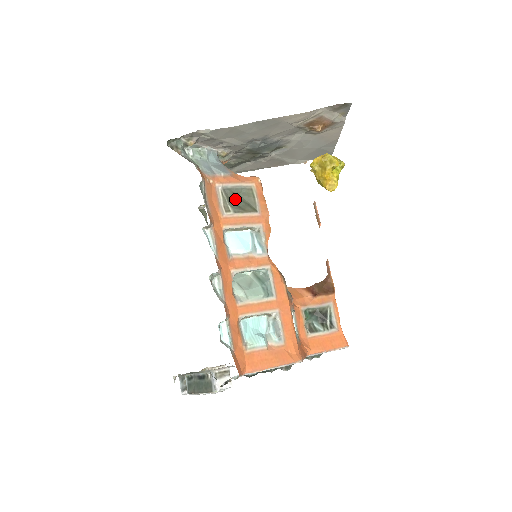
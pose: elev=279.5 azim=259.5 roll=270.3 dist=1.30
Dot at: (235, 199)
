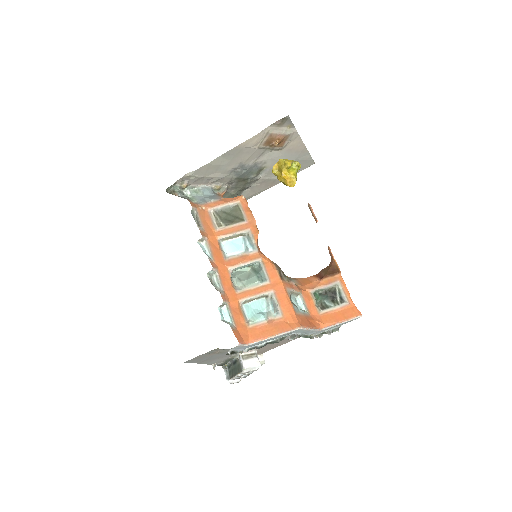
Dot at: (226, 216)
